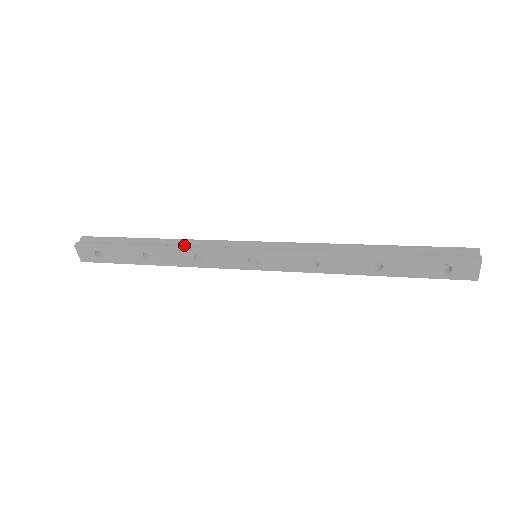
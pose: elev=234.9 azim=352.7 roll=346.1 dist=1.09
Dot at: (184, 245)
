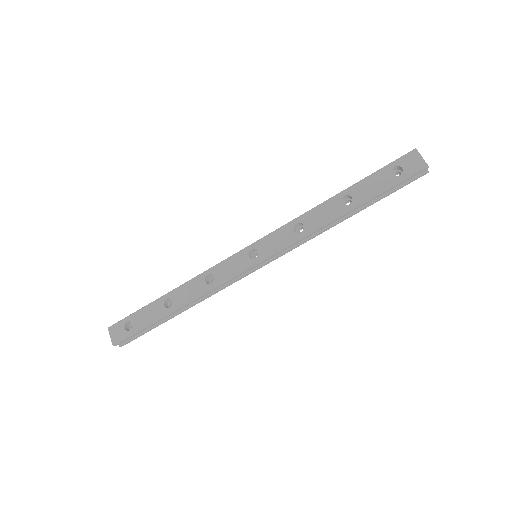
Dot at: occluded
